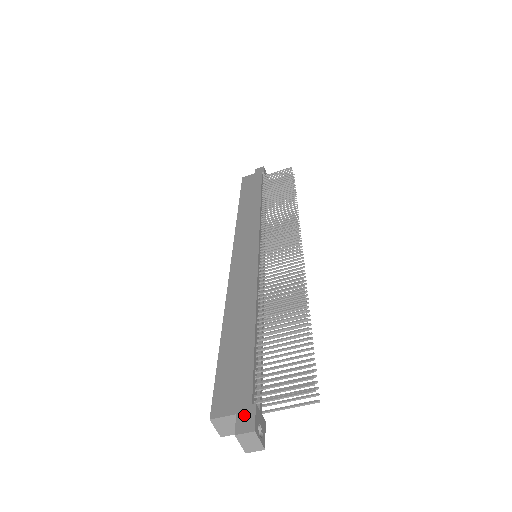
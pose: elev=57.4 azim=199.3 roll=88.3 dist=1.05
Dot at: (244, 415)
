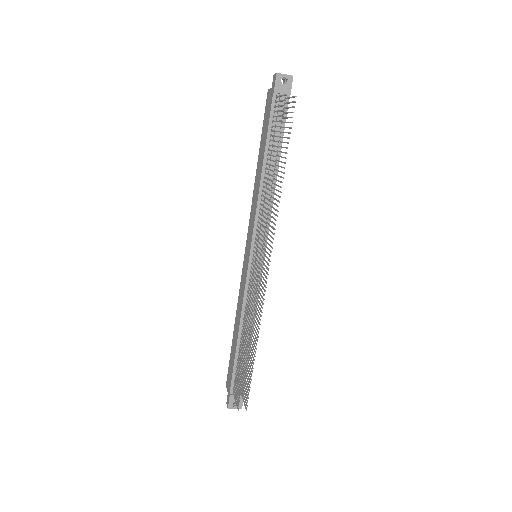
Dot at: (228, 397)
